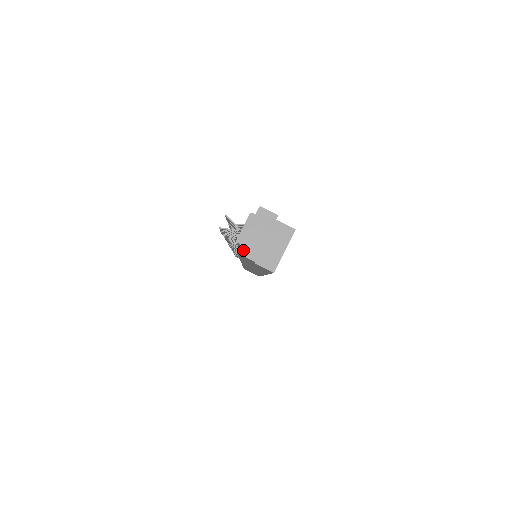
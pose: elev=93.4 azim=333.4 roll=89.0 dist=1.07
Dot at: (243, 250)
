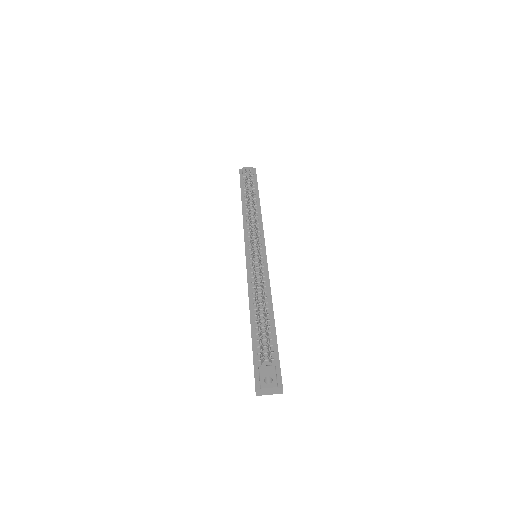
Dot at: (258, 392)
